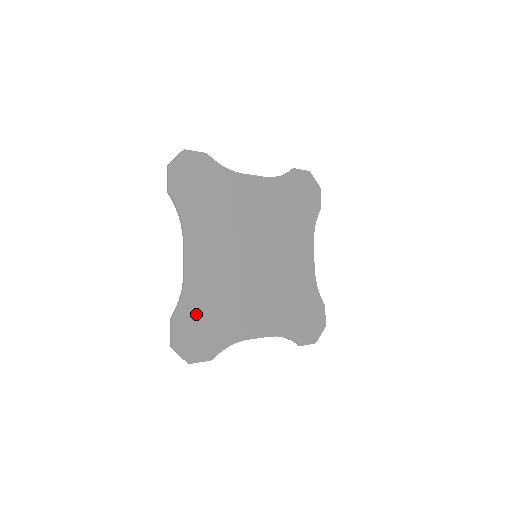
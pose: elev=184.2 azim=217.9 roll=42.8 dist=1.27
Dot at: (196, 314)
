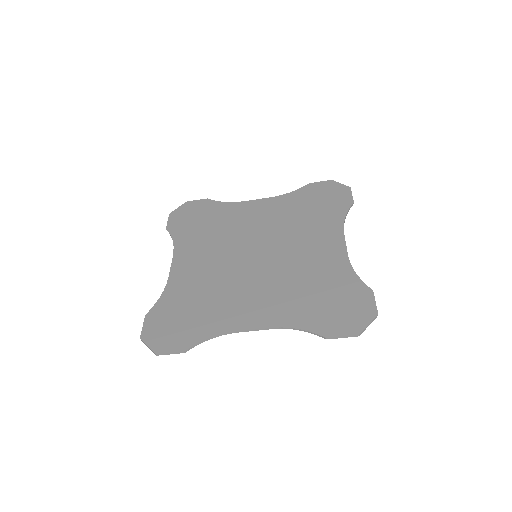
Dot at: (174, 310)
